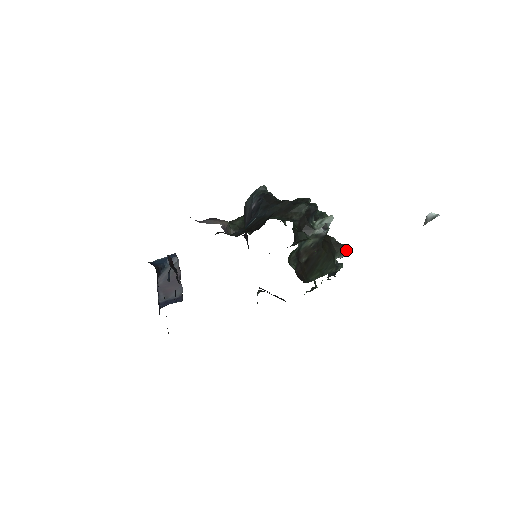
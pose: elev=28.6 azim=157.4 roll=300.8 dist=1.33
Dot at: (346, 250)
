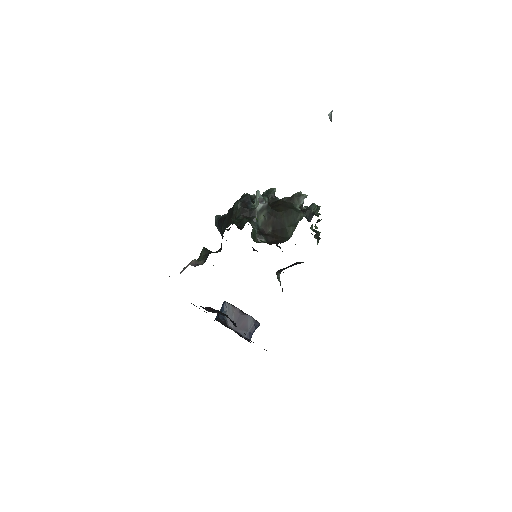
Dot at: (300, 195)
